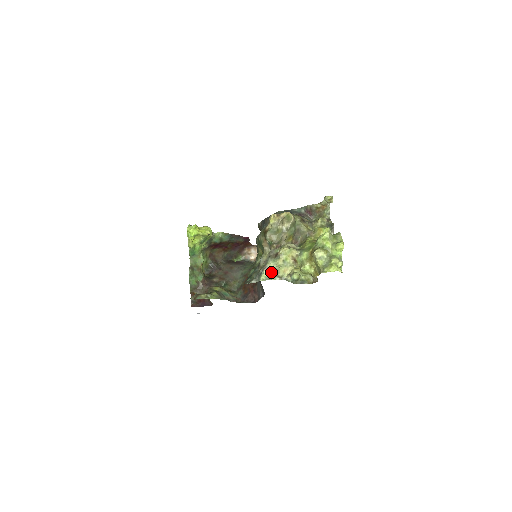
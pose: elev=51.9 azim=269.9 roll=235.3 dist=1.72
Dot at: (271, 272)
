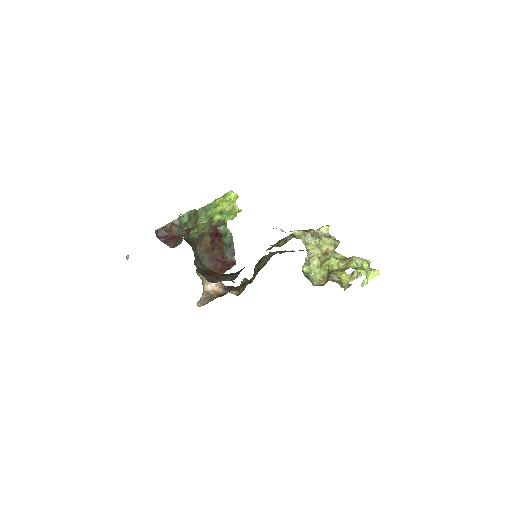
Dot at: (304, 238)
